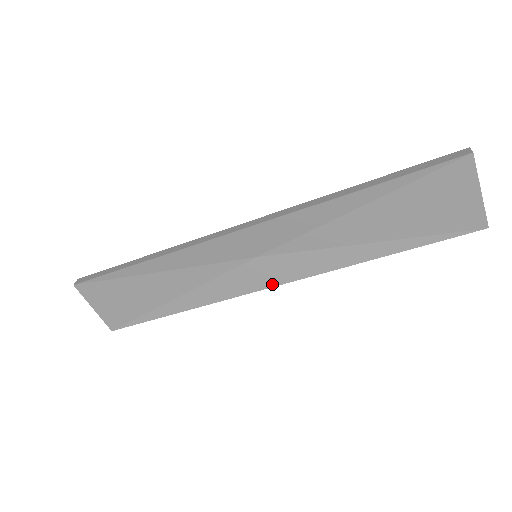
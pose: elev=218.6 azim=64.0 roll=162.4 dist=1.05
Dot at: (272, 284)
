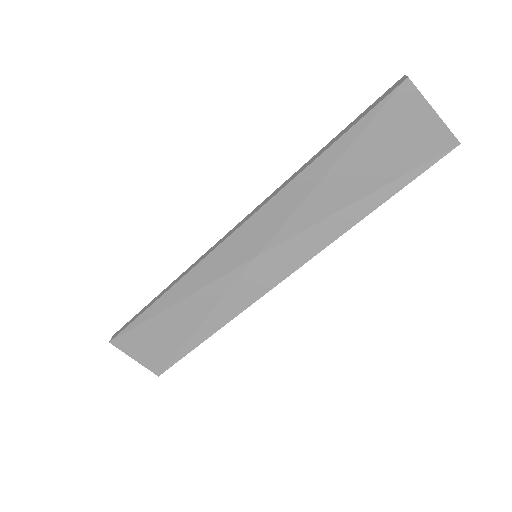
Dot at: (281, 278)
